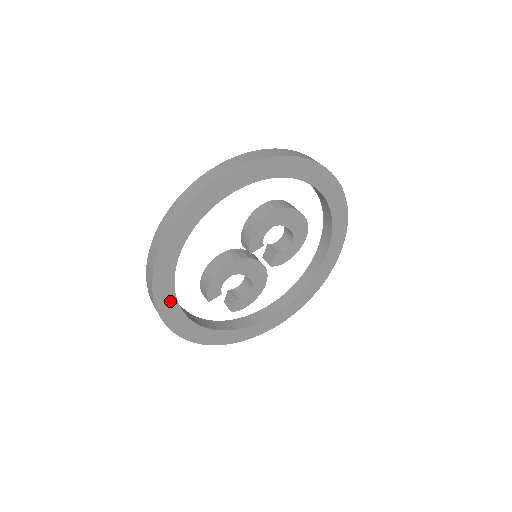
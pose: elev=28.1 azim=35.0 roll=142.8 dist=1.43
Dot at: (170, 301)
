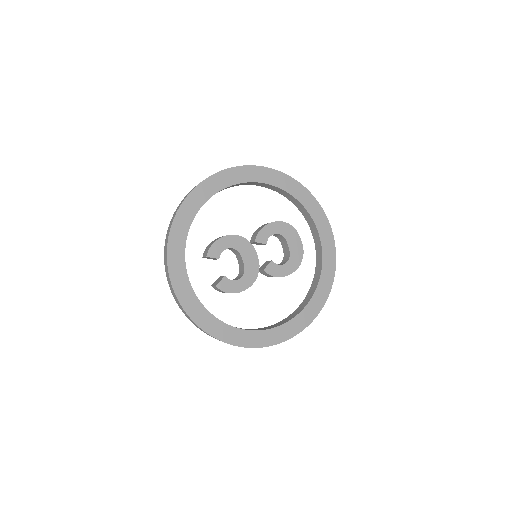
Dot at: (184, 228)
